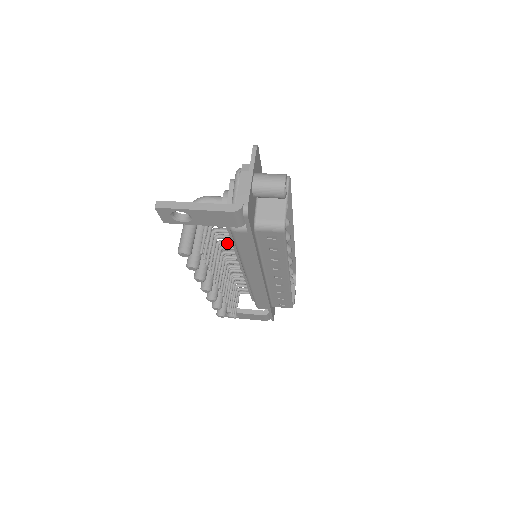
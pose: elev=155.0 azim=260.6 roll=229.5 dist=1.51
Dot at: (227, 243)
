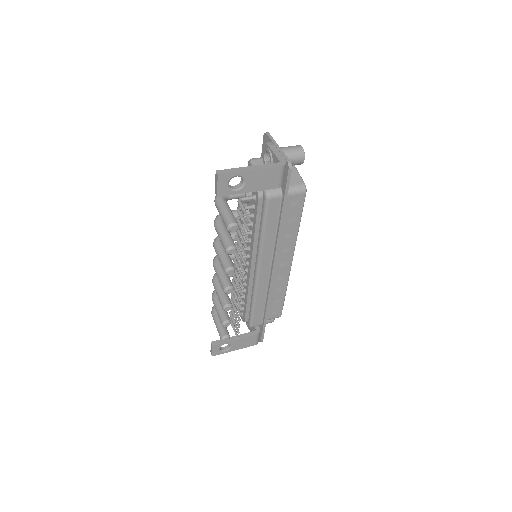
Dot at: occluded
